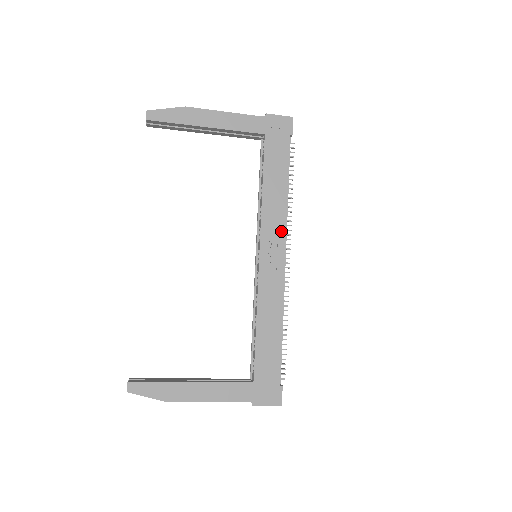
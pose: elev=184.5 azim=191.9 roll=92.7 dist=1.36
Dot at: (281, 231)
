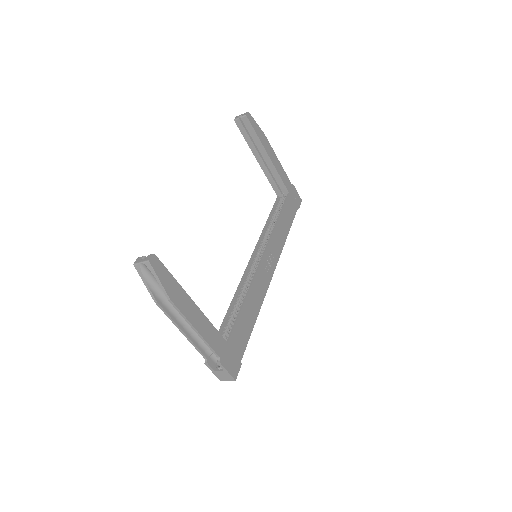
Dot at: (278, 254)
